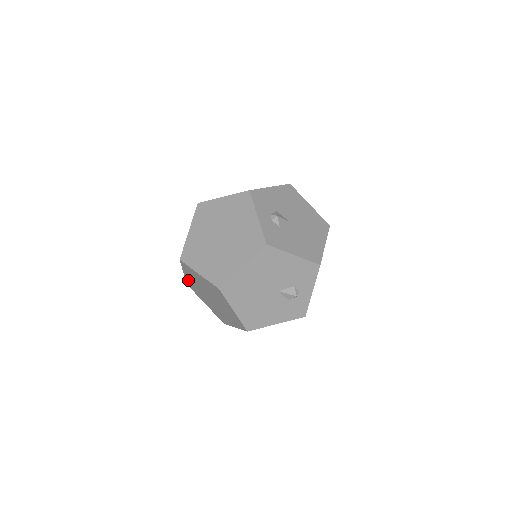
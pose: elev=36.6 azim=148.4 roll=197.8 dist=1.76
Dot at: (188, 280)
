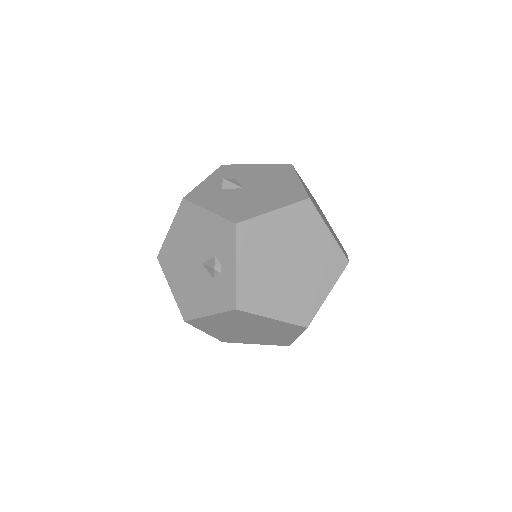
Dot at: occluded
